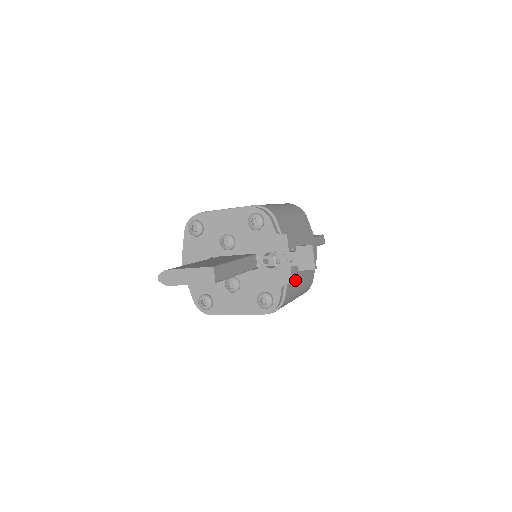
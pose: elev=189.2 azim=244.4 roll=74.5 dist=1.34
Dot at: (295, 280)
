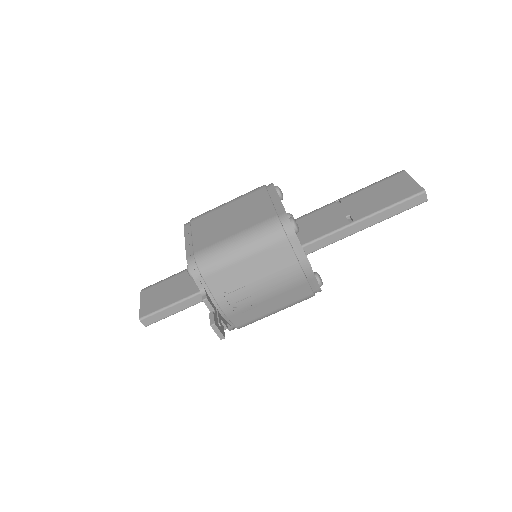
Dot at: (253, 312)
